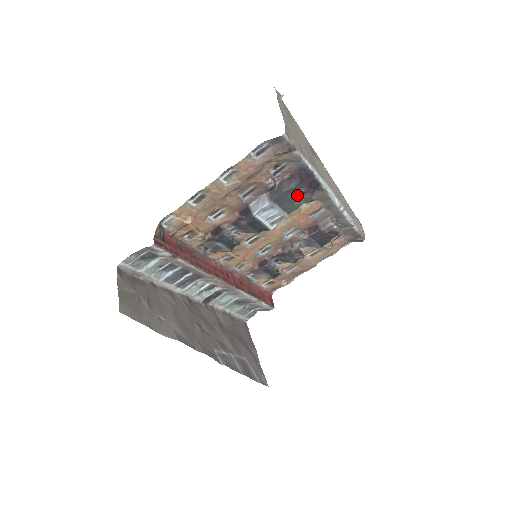
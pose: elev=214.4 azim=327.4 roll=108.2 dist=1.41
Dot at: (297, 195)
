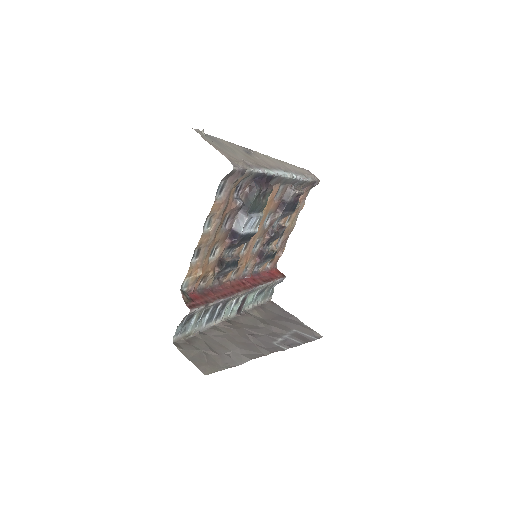
Dot at: (261, 196)
